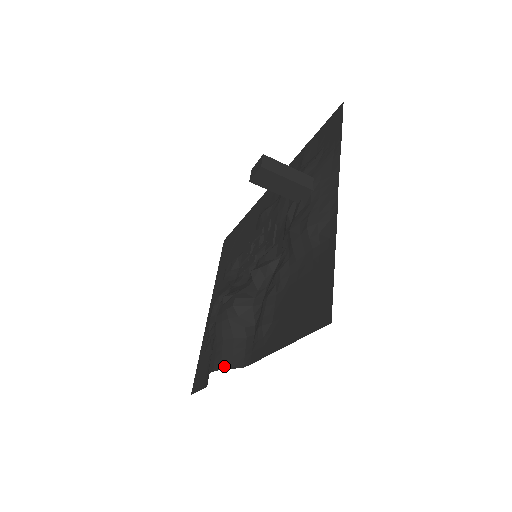
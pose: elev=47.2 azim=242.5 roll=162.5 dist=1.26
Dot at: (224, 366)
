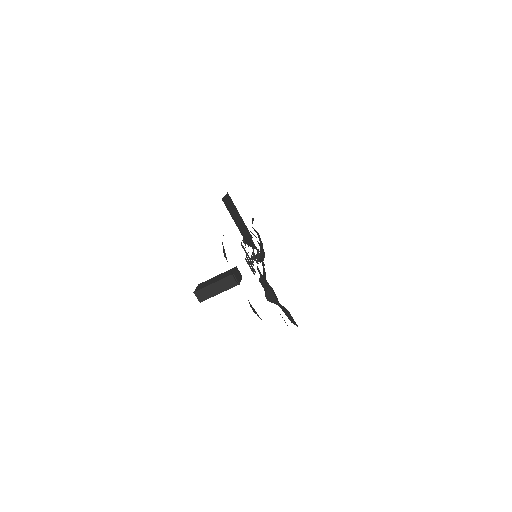
Dot at: (291, 322)
